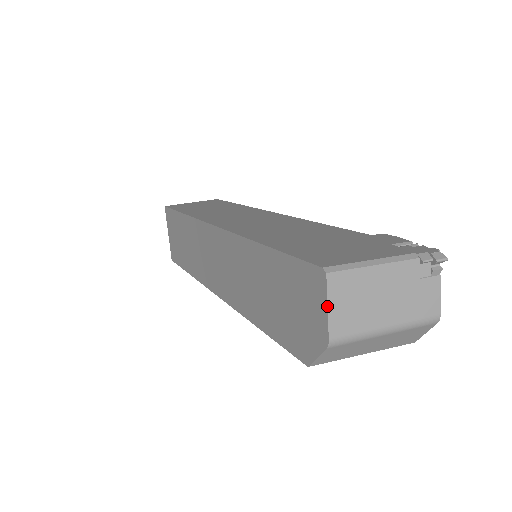
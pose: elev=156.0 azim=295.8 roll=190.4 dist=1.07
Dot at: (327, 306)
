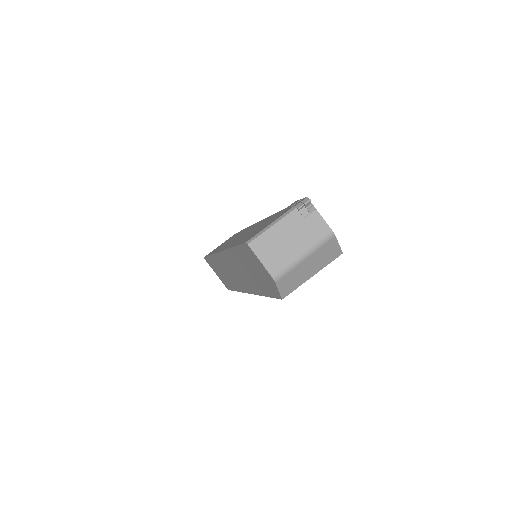
Dot at: (259, 260)
